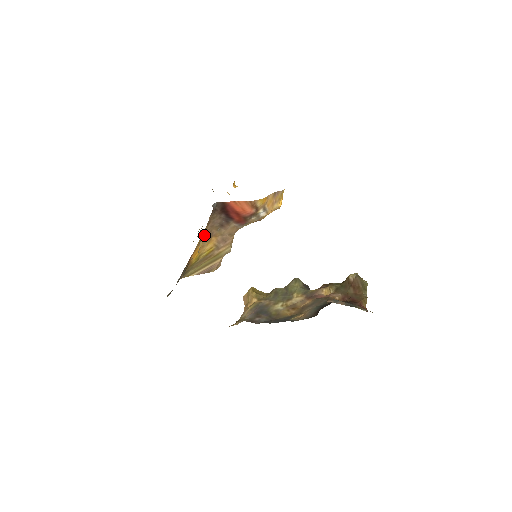
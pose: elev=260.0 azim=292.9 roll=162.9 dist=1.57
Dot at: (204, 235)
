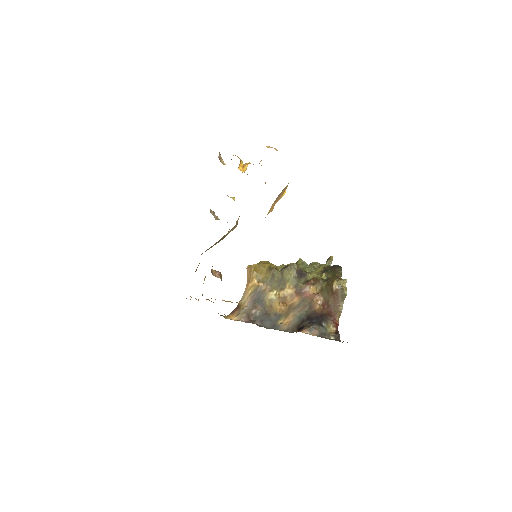
Dot at: occluded
